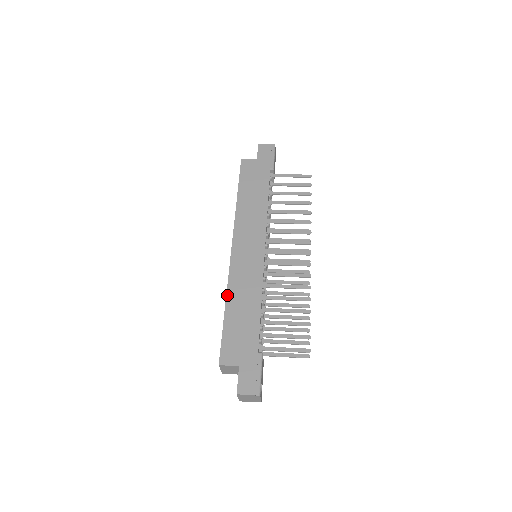
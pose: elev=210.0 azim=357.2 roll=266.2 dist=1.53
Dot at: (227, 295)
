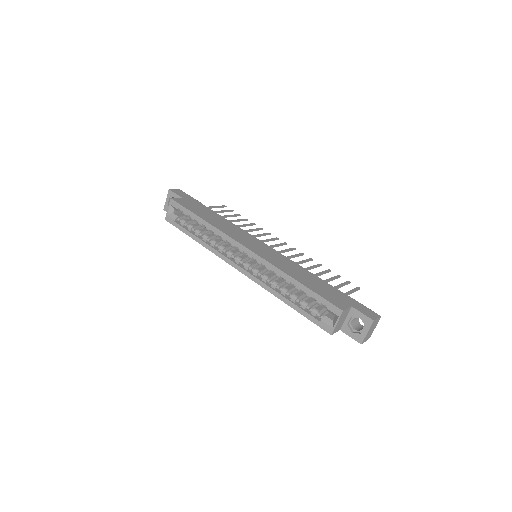
Dot at: (286, 273)
